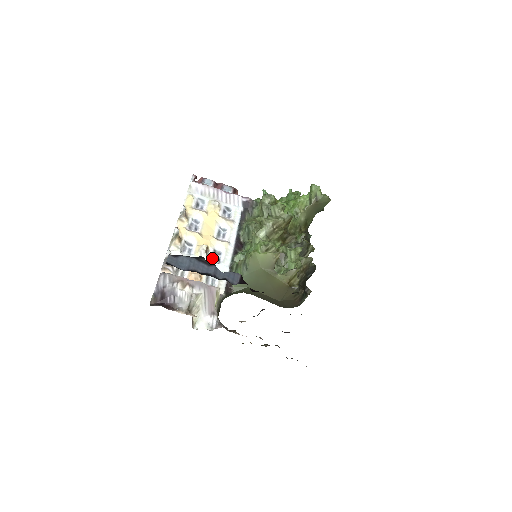
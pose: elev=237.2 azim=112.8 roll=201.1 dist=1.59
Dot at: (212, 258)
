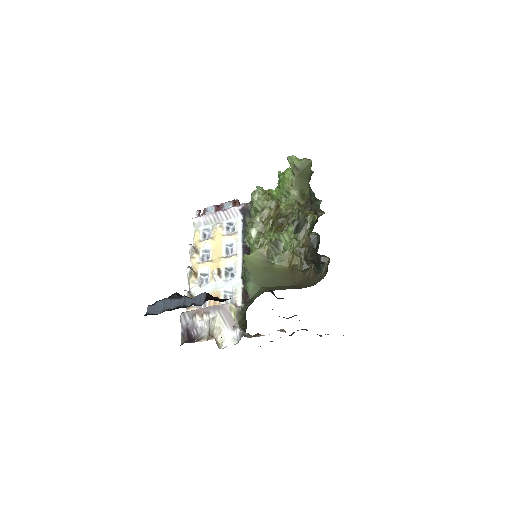
Dot at: (226, 277)
